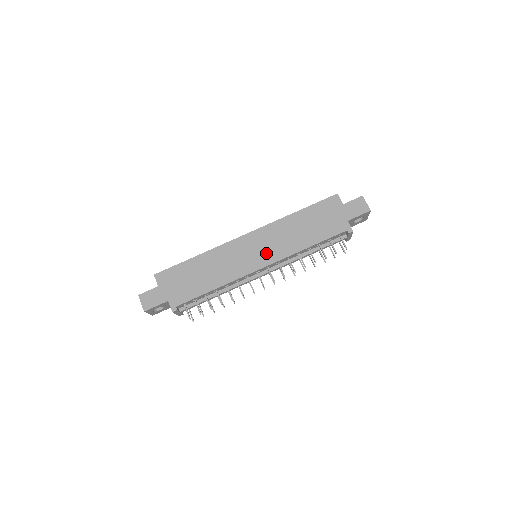
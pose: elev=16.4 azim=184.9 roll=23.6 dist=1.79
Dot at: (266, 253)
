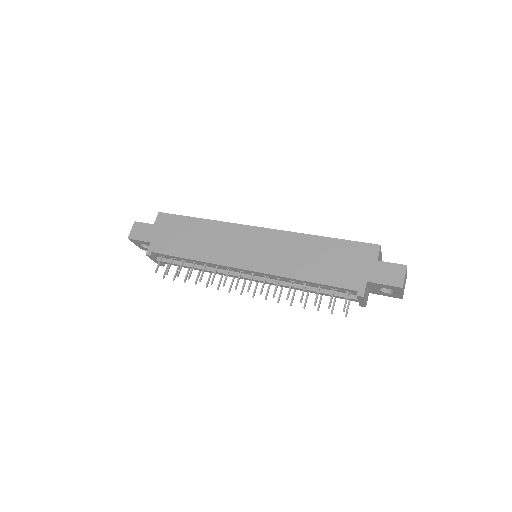
Dot at: (260, 258)
